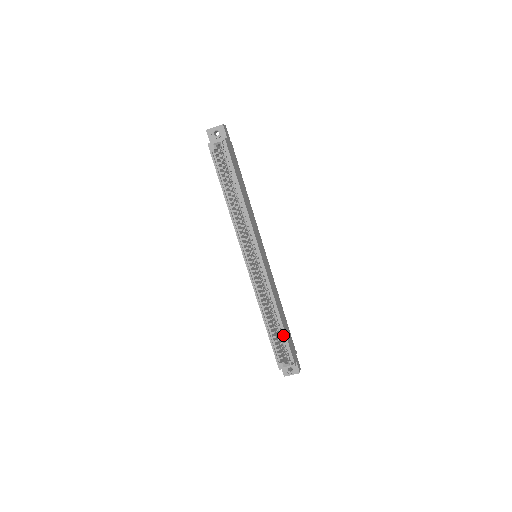
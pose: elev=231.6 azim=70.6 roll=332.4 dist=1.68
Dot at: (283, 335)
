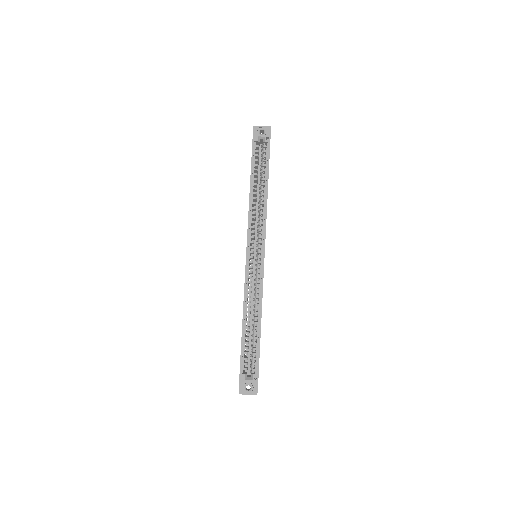
Dot at: (257, 344)
